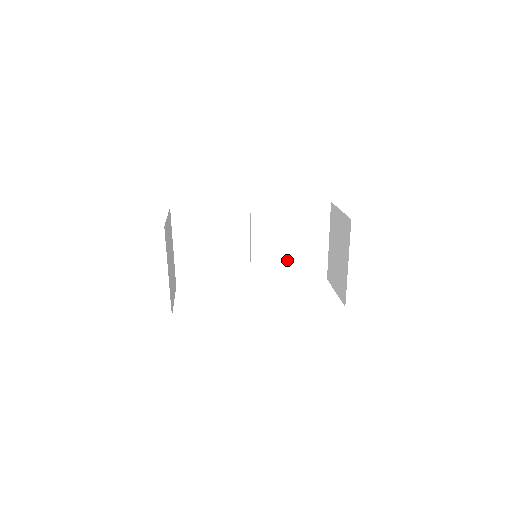
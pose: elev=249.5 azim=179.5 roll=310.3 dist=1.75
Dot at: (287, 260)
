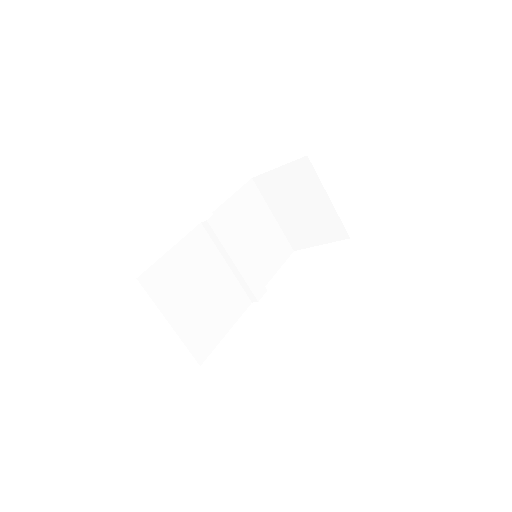
Dot at: (260, 256)
